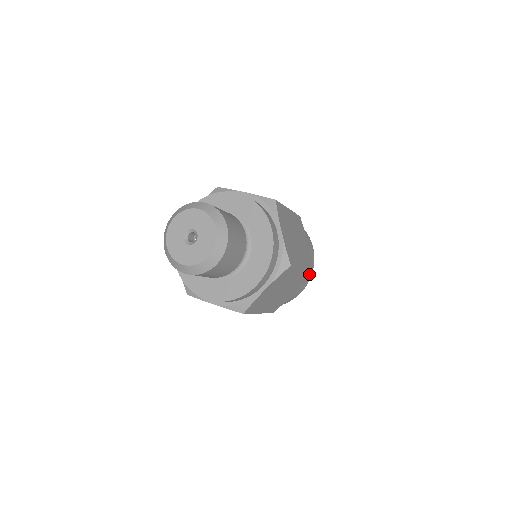
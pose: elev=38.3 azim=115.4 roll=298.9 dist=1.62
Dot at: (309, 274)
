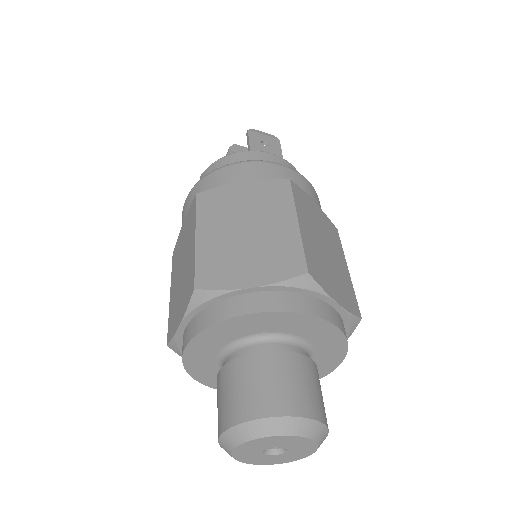
Dot at: occluded
